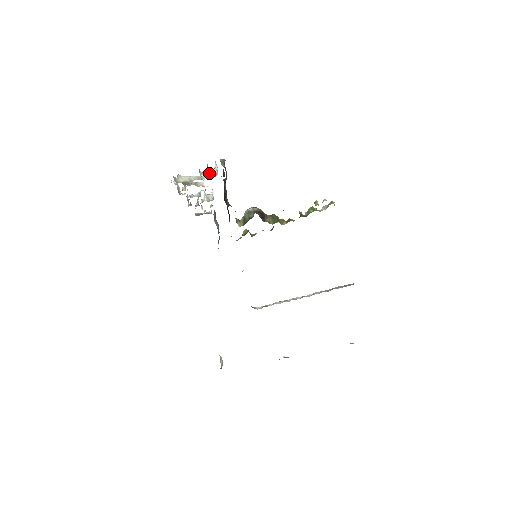
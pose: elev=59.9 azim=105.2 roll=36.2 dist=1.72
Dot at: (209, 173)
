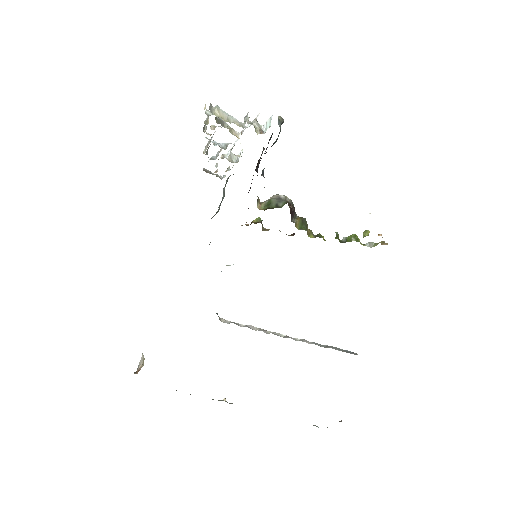
Dot at: (255, 125)
